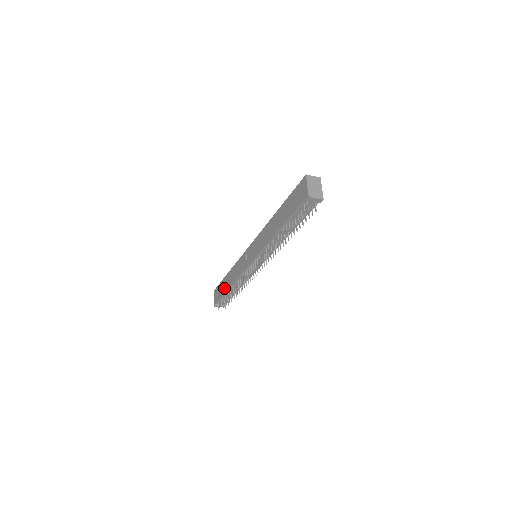
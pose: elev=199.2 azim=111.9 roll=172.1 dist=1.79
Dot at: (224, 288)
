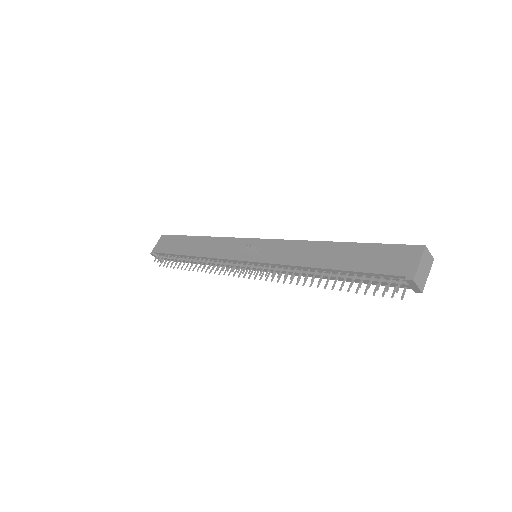
Dot at: (181, 248)
